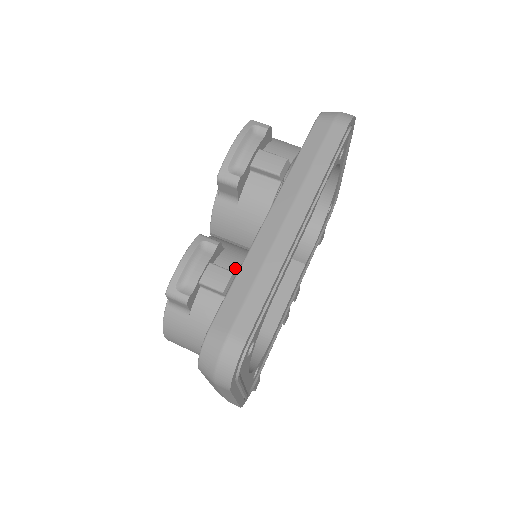
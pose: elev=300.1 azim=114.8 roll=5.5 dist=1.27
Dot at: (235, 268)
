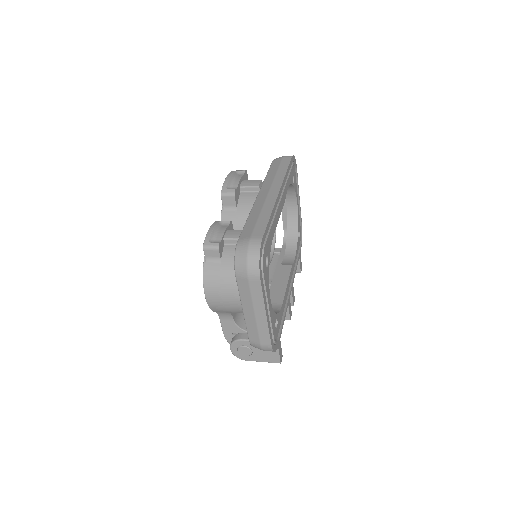
Dot at: occluded
